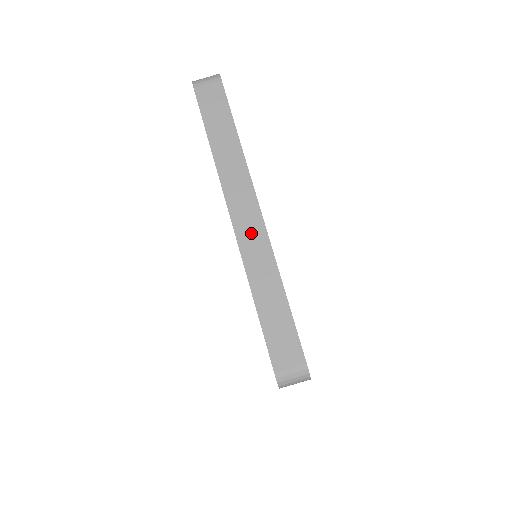
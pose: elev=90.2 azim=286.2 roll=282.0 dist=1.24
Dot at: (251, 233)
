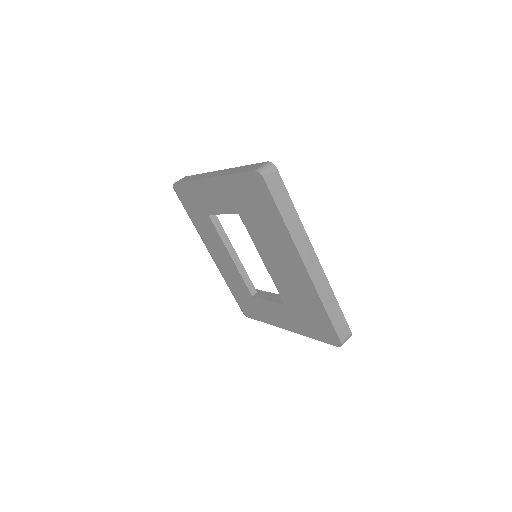
Dot at: (219, 173)
